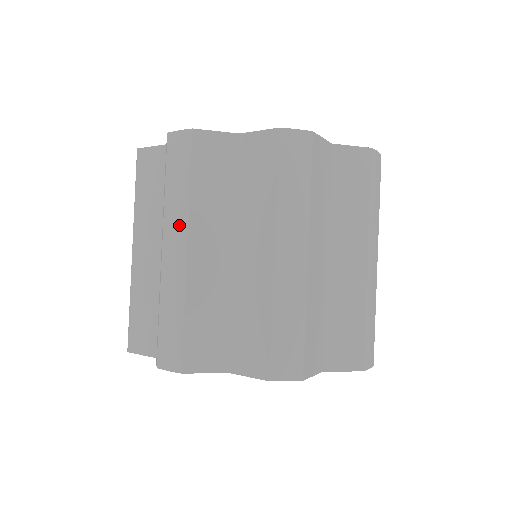
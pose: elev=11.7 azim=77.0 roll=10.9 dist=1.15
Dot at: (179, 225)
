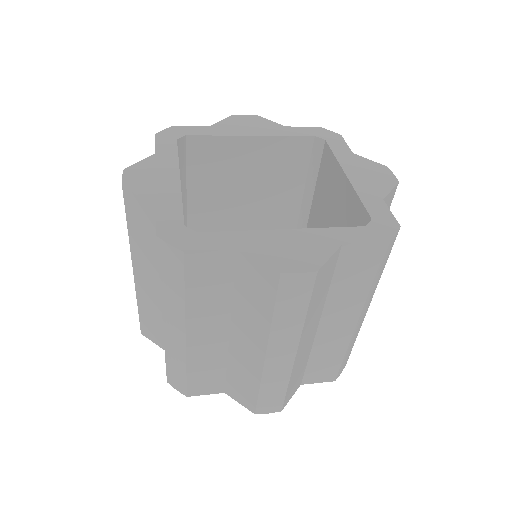
Dot at: (177, 317)
